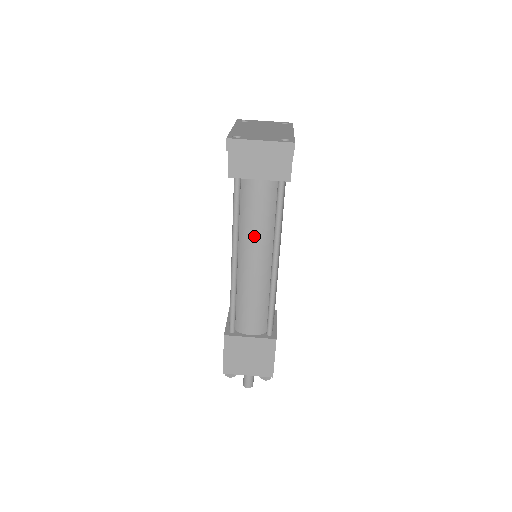
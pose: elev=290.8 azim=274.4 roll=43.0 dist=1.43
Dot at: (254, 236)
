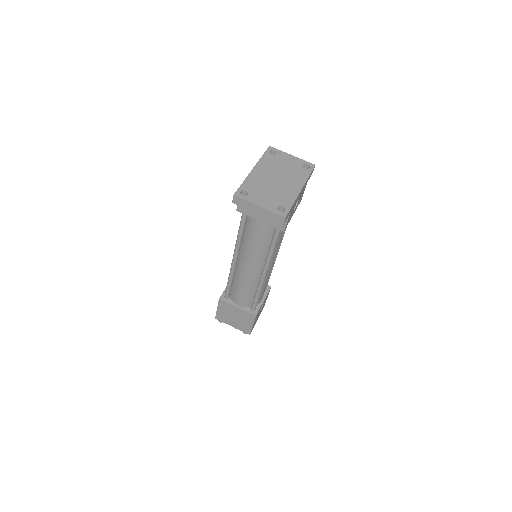
Dot at: (251, 251)
